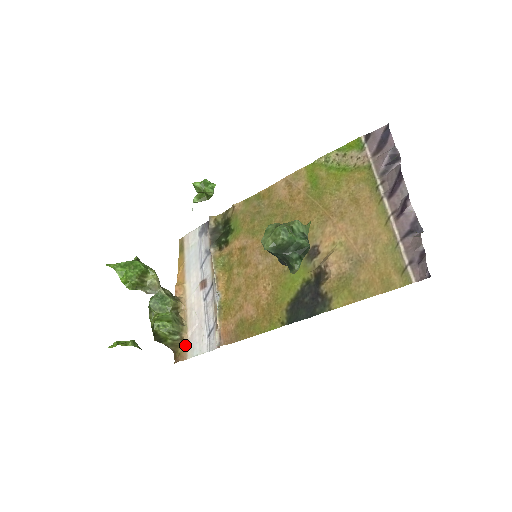
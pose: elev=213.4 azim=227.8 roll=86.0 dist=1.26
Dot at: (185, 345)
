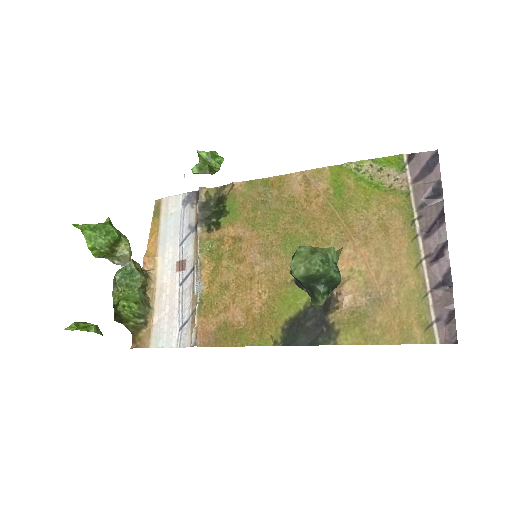
Dot at: (148, 330)
